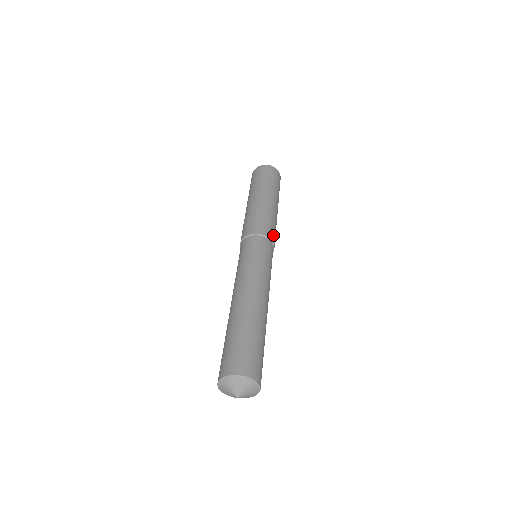
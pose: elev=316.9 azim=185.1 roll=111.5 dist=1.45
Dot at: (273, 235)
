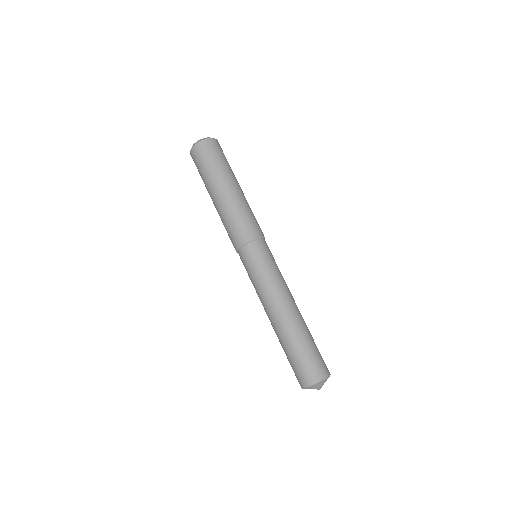
Dot at: (250, 231)
